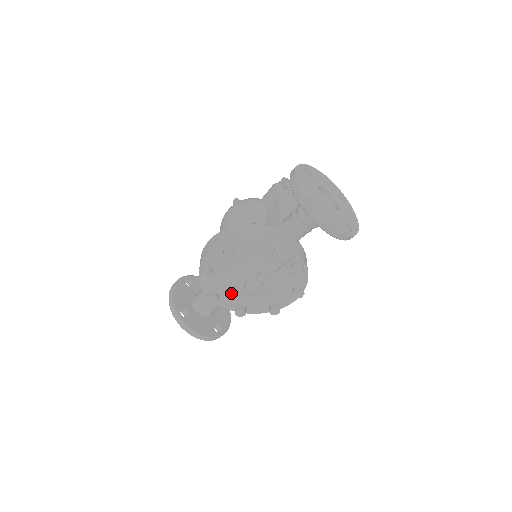
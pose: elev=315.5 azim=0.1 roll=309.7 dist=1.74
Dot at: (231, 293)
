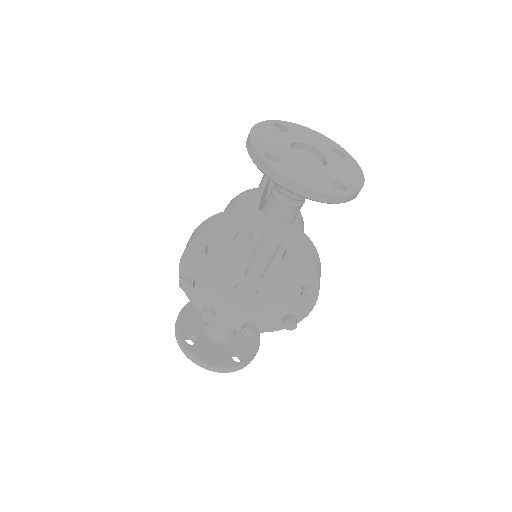
Dot at: (229, 307)
